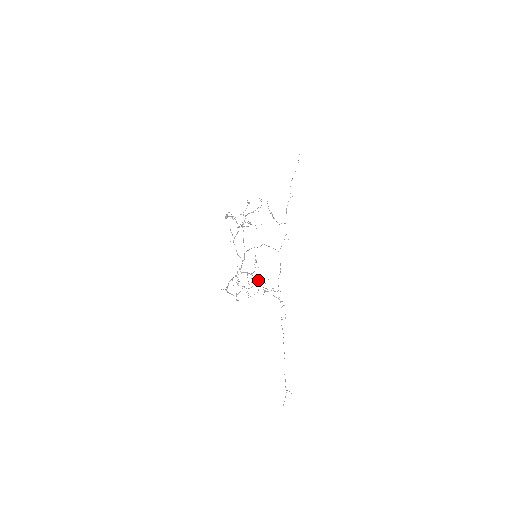
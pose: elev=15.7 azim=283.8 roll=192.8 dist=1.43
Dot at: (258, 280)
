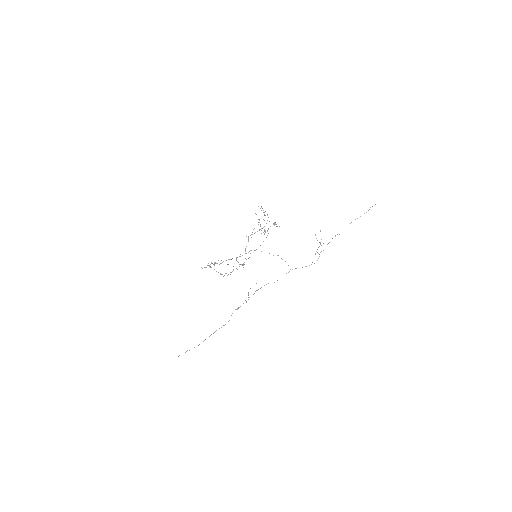
Dot at: occluded
